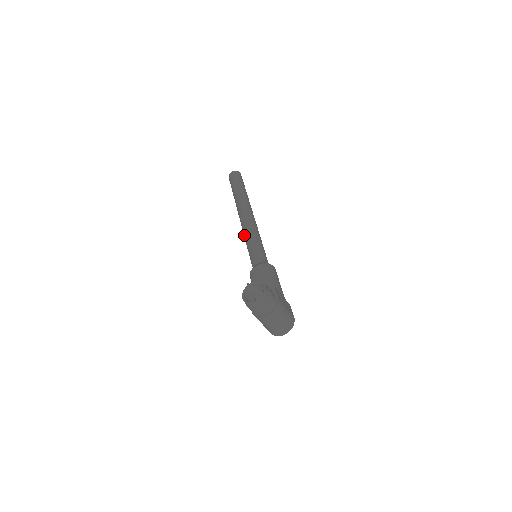
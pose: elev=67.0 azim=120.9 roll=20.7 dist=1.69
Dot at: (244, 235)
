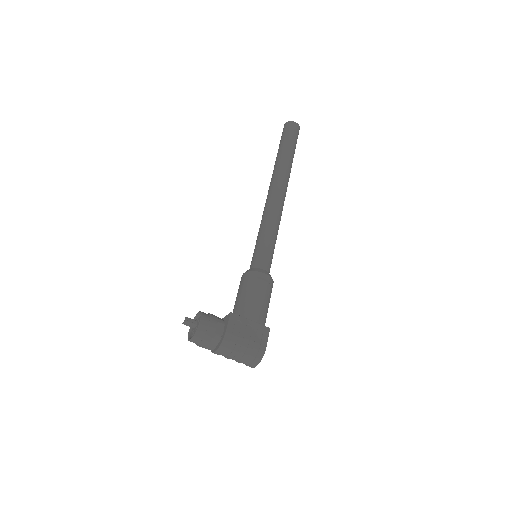
Dot at: occluded
